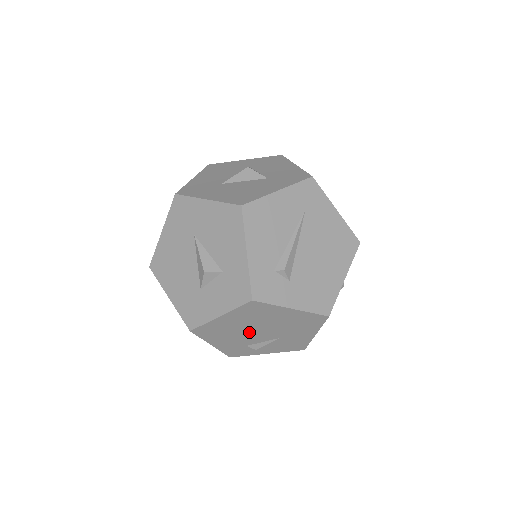
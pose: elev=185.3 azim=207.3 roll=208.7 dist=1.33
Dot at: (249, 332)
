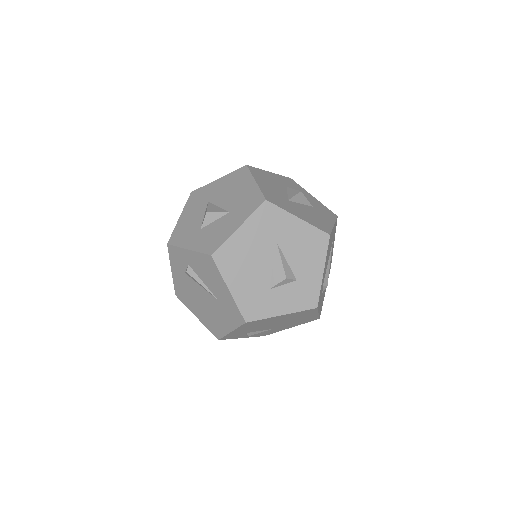
Dot at: (269, 325)
